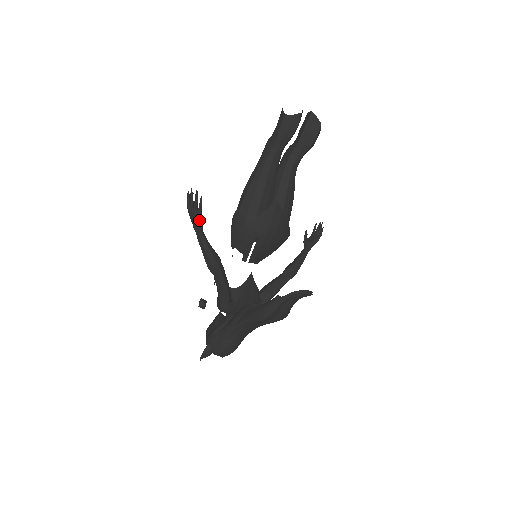
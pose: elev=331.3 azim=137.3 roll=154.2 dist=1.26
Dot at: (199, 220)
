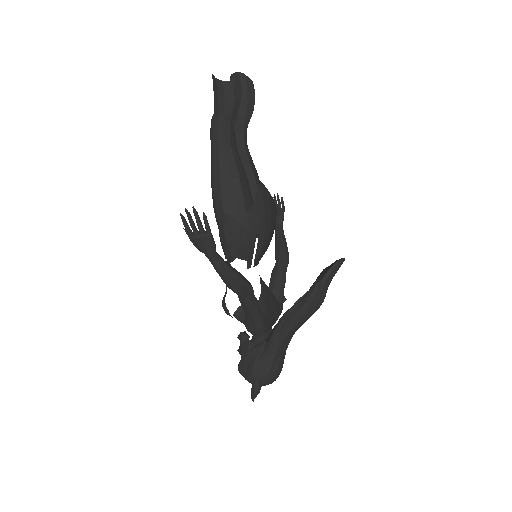
Dot at: (211, 241)
